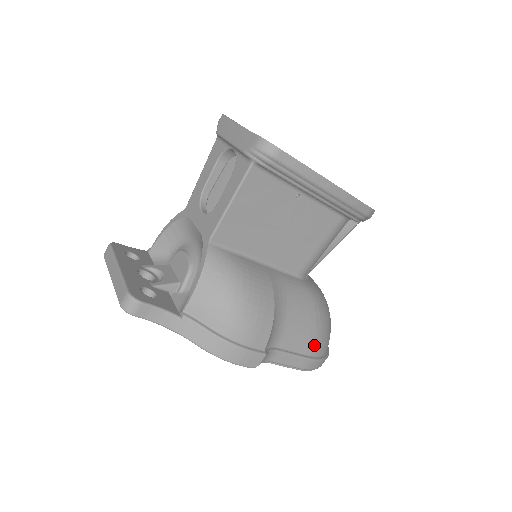
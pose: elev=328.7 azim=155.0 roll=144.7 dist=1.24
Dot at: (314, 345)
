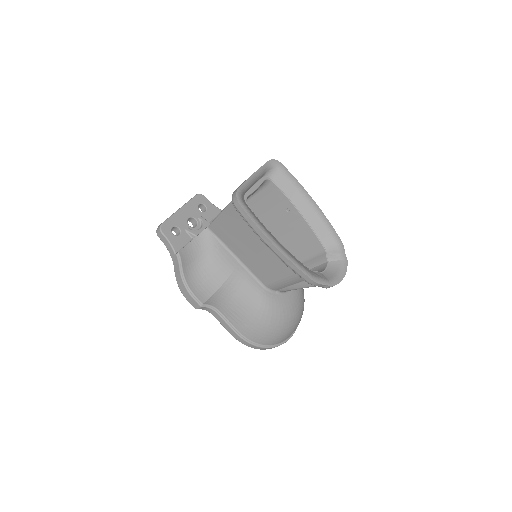
Dot at: (246, 330)
